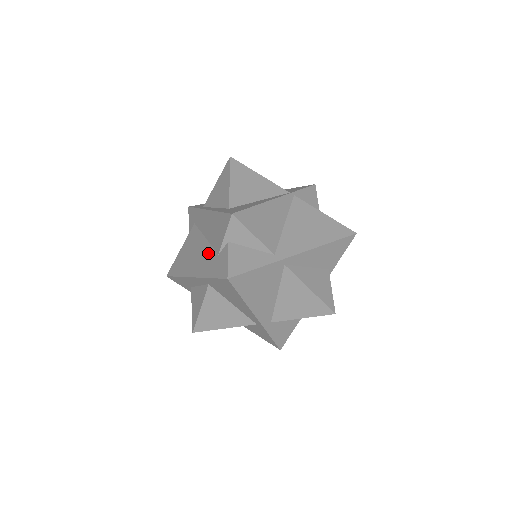
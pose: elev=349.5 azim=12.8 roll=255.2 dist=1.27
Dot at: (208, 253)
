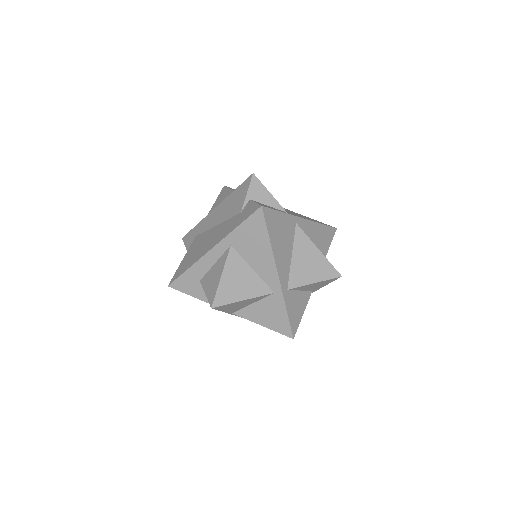
Dot at: (226, 224)
